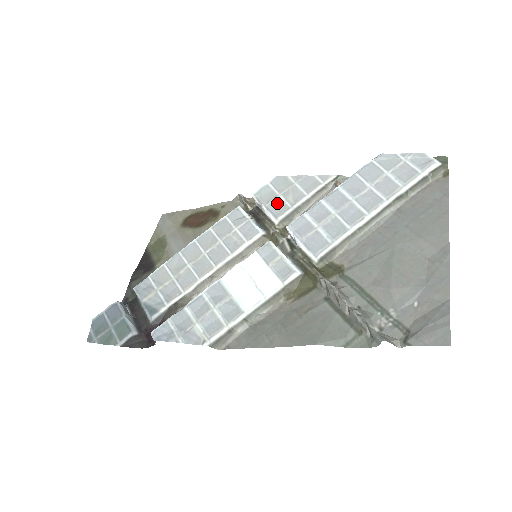
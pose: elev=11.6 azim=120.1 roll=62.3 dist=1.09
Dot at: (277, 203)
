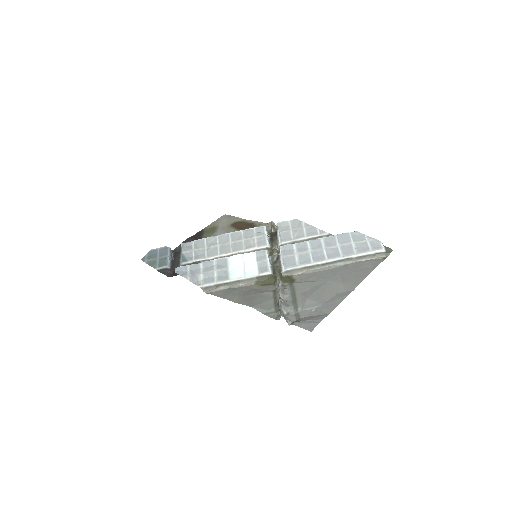
Dot at: (287, 234)
